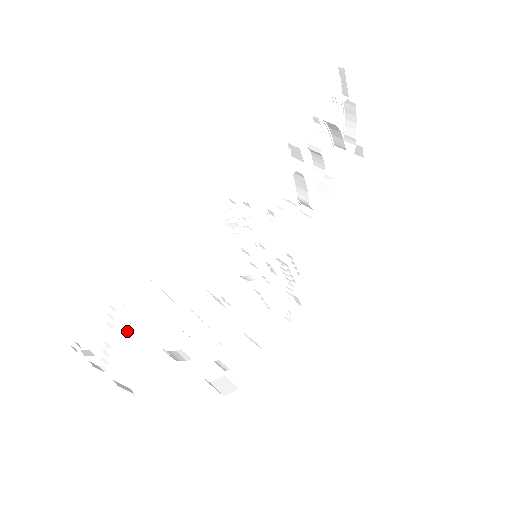
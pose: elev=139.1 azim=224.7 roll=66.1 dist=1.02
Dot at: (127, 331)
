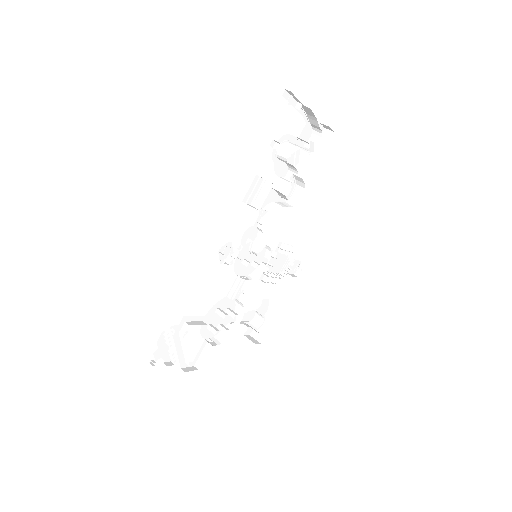
Dot at: (180, 345)
